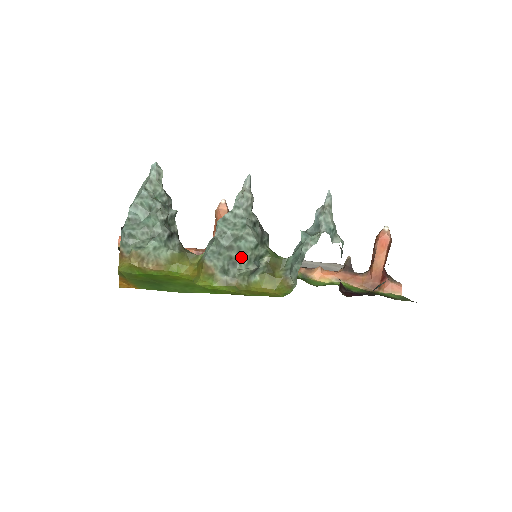
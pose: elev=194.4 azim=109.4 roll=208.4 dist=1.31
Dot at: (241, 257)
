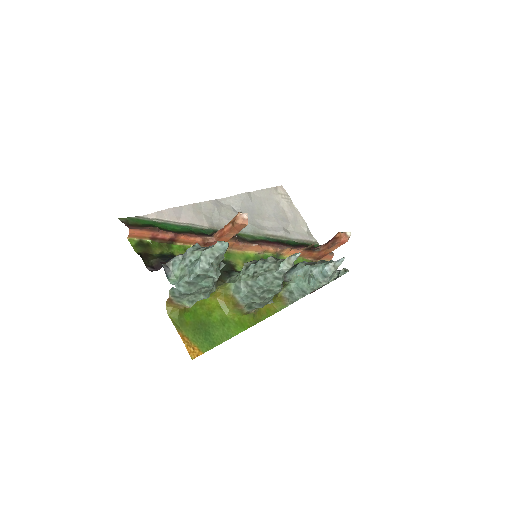
Dot at: (267, 301)
